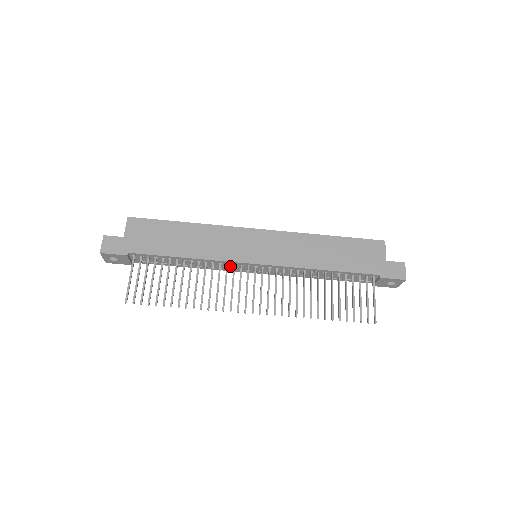
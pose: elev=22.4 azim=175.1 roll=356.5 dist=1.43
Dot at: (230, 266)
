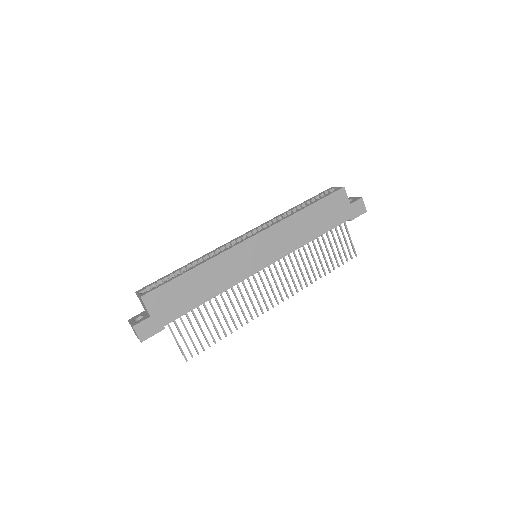
Dot at: occluded
